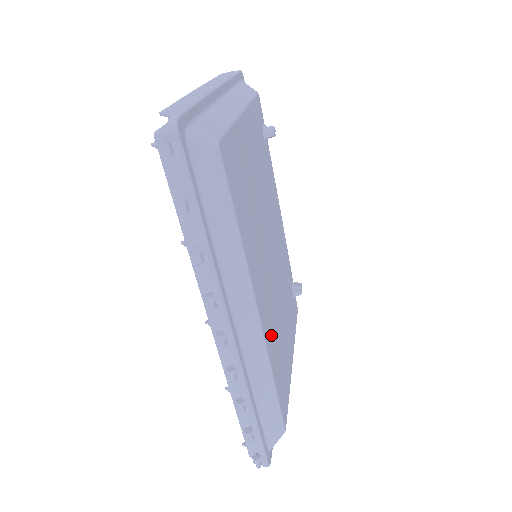
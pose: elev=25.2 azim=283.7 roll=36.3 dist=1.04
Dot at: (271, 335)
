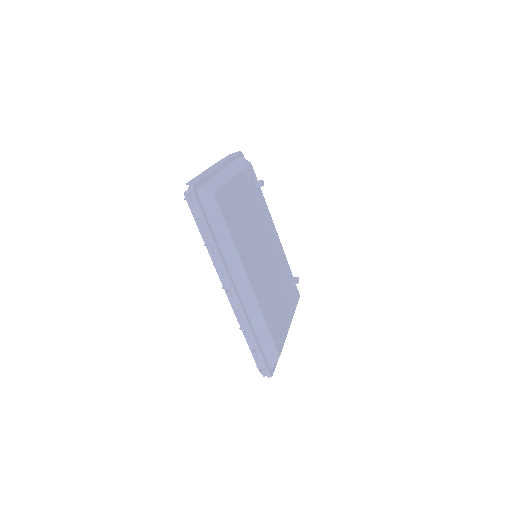
Dot at: (263, 297)
